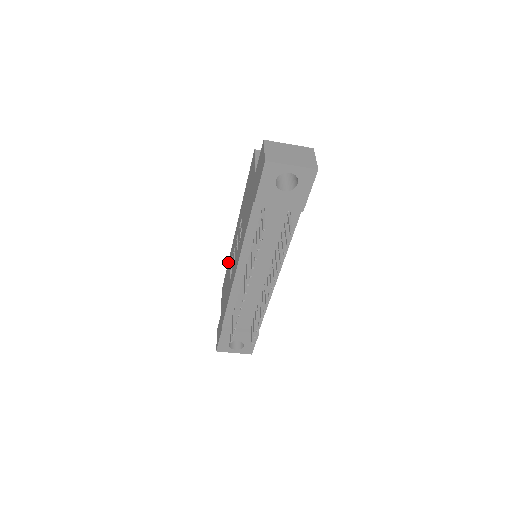
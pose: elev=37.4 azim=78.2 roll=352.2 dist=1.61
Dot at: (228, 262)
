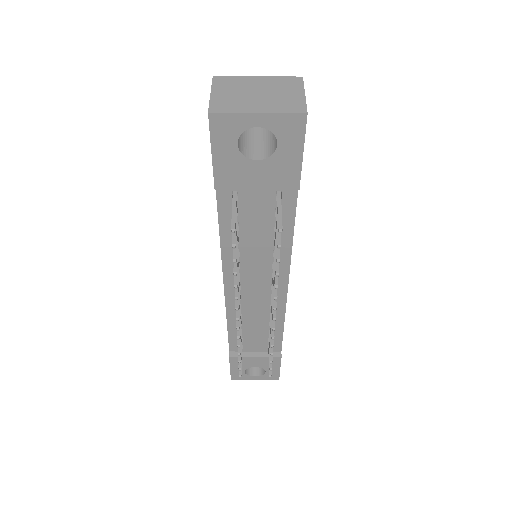
Dot at: occluded
